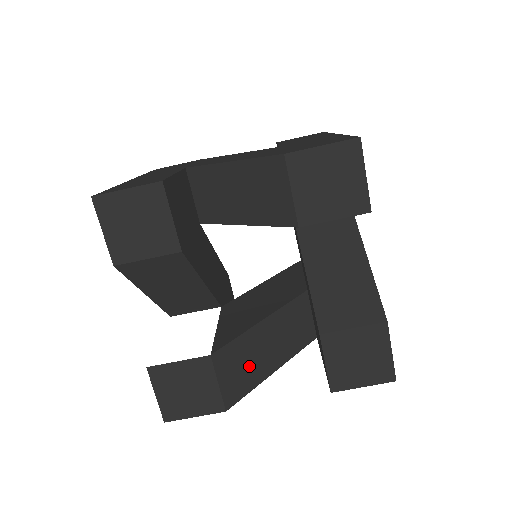
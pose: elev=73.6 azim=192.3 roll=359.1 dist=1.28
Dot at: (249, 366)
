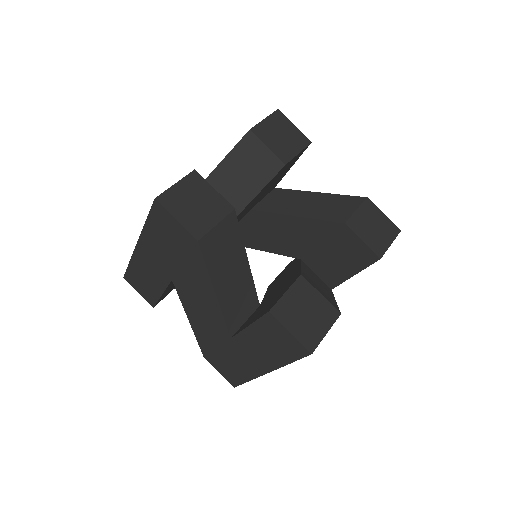
Dot at: (223, 257)
